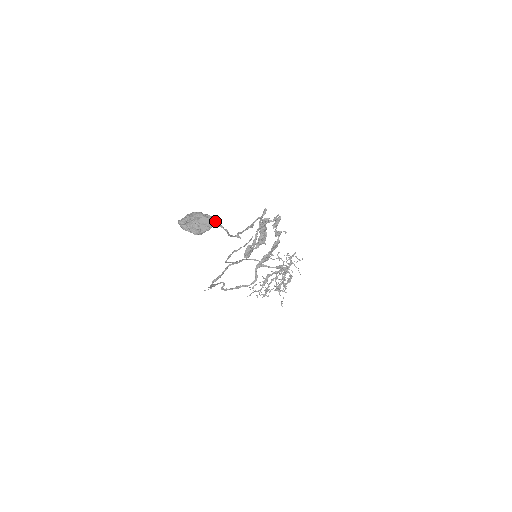
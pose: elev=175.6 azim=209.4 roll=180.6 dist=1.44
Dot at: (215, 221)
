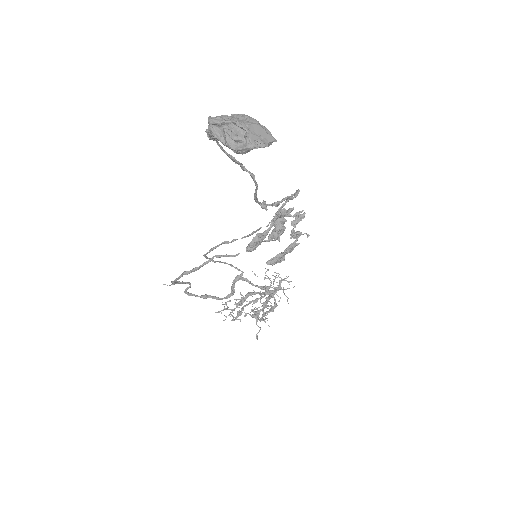
Dot at: (274, 139)
